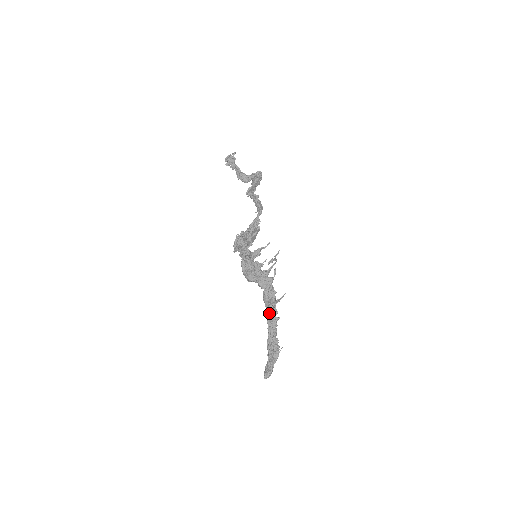
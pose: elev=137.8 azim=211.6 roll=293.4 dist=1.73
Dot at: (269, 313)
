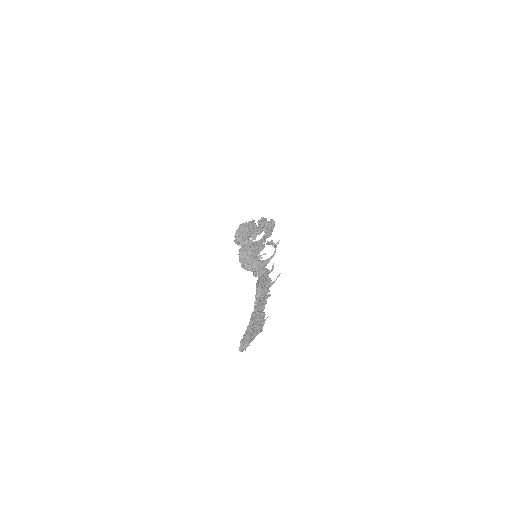
Dot at: (259, 288)
